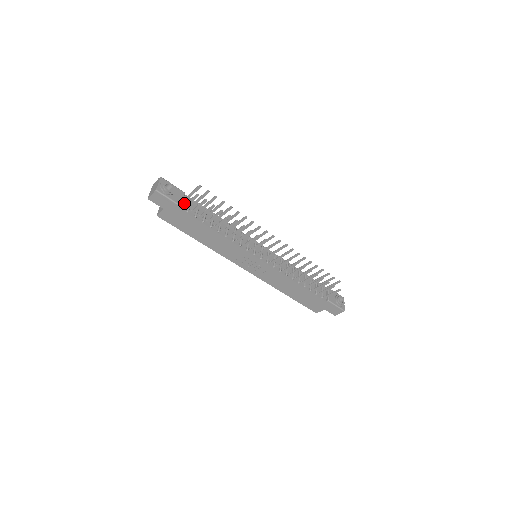
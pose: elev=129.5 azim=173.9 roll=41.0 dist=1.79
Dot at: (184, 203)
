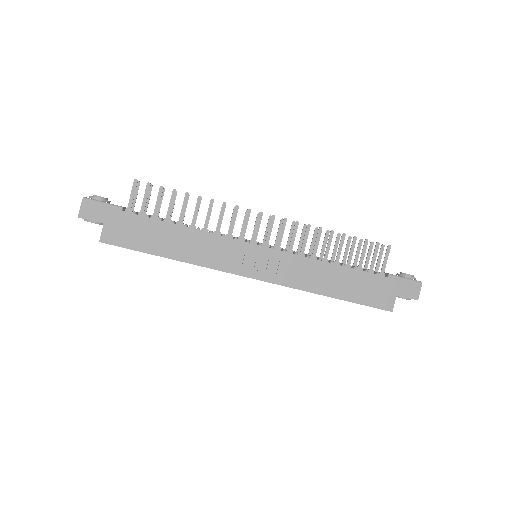
Dot at: occluded
